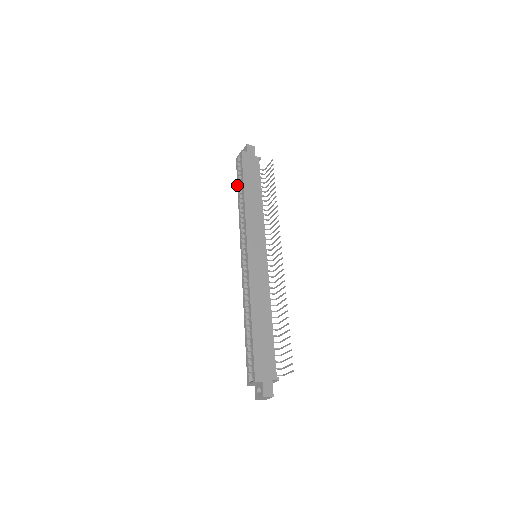
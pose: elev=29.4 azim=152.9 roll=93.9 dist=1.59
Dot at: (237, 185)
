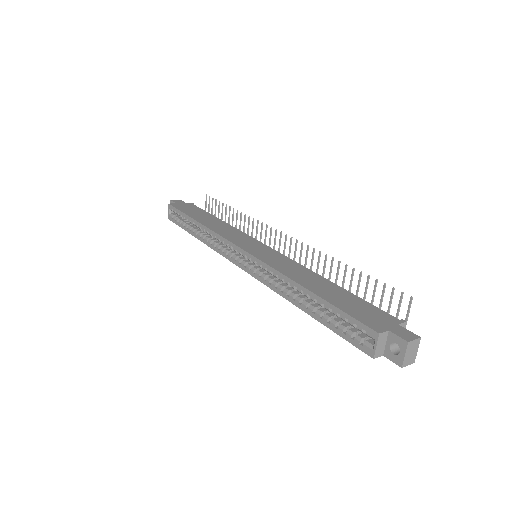
Dot at: occluded
